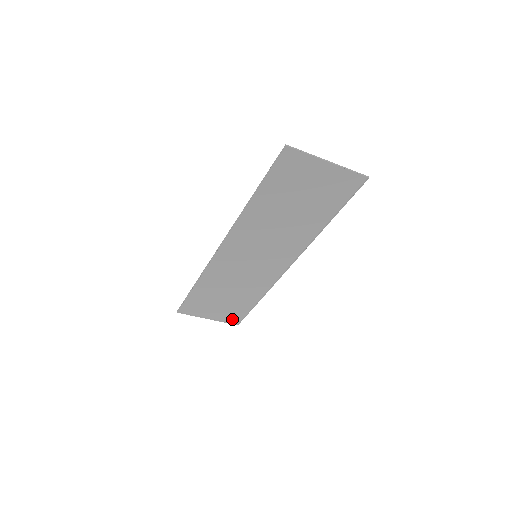
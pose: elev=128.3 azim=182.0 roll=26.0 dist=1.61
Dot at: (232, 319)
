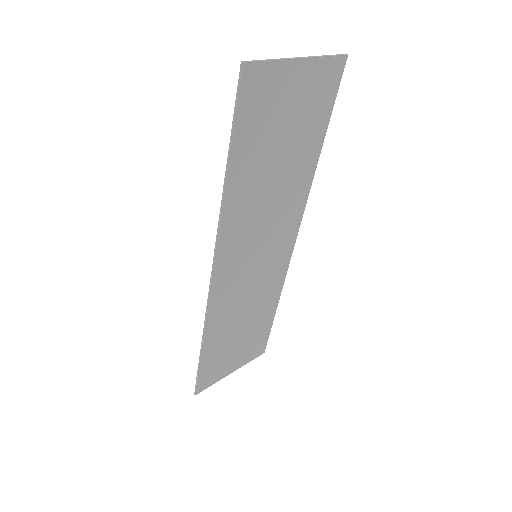
Dot at: (255, 351)
